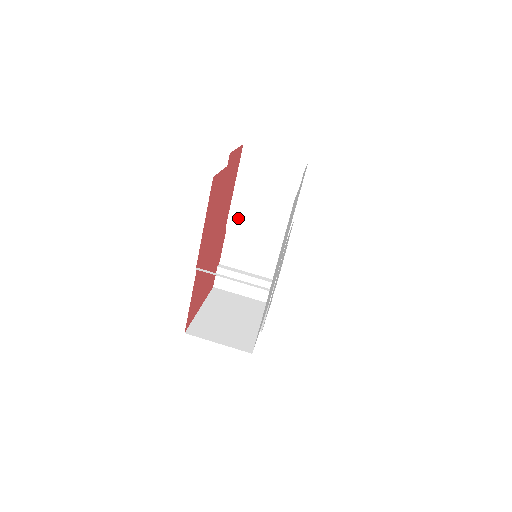
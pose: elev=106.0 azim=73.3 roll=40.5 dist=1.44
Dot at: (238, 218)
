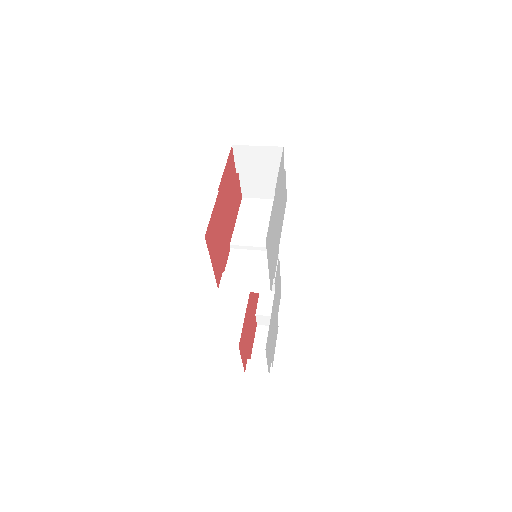
Dot at: (240, 237)
